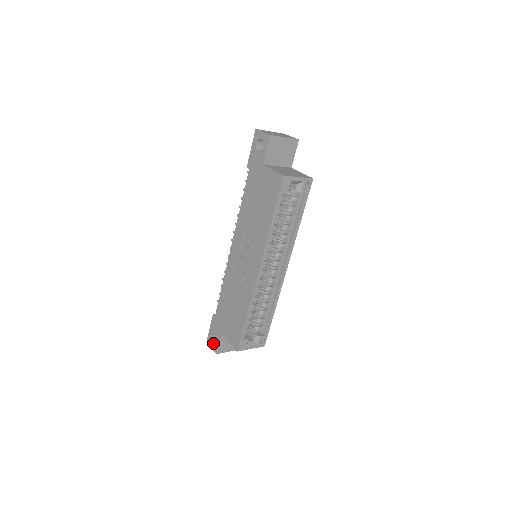
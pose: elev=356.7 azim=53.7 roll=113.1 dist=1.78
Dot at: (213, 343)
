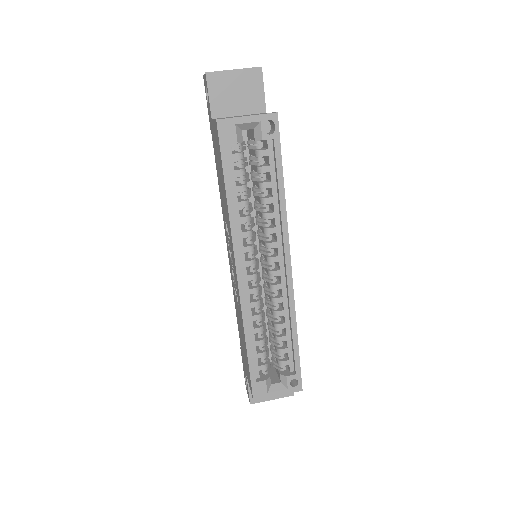
Dot at: occluded
